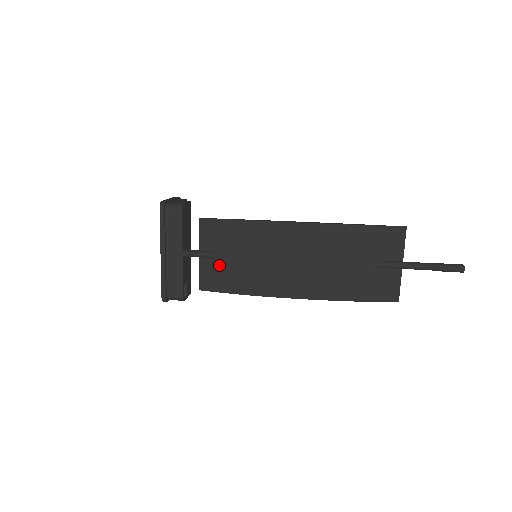
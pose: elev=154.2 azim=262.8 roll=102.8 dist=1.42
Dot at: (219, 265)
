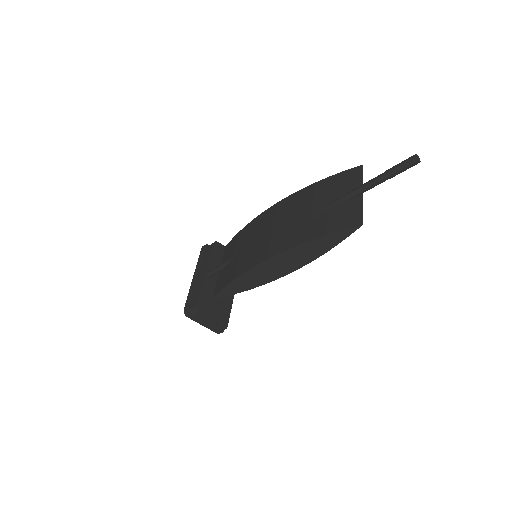
Dot at: (226, 269)
